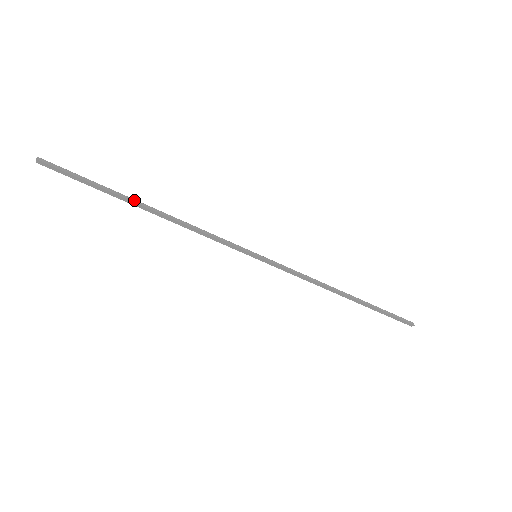
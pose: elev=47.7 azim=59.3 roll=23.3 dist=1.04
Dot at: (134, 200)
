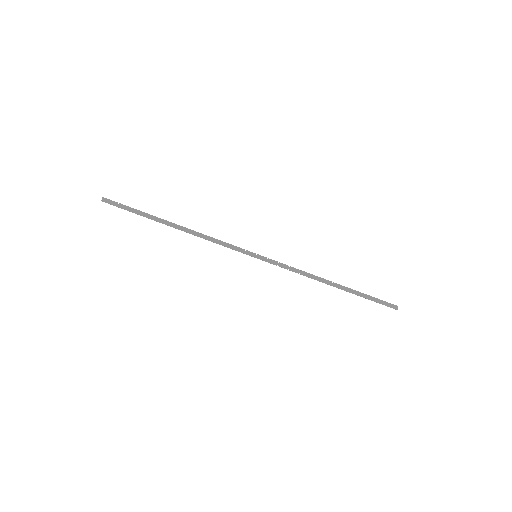
Dot at: (165, 222)
